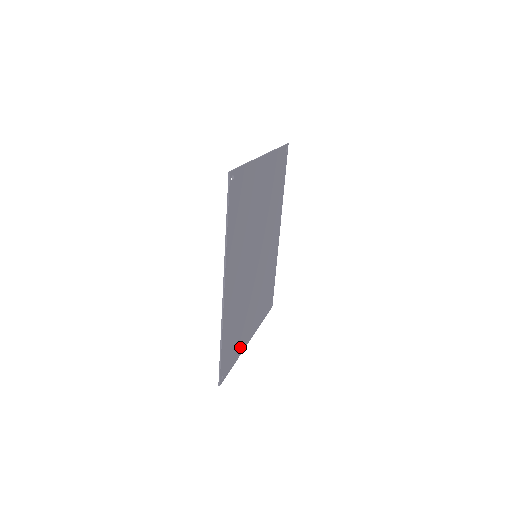
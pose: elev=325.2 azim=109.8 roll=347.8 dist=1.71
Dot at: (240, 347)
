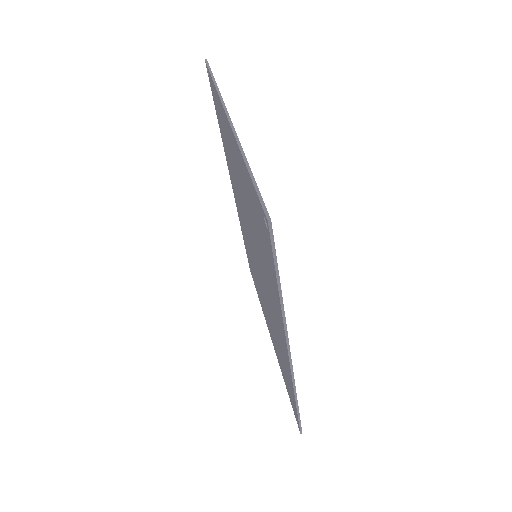
Dot at: occluded
